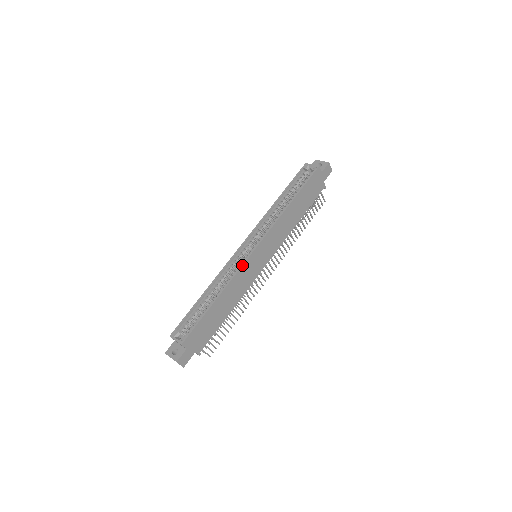
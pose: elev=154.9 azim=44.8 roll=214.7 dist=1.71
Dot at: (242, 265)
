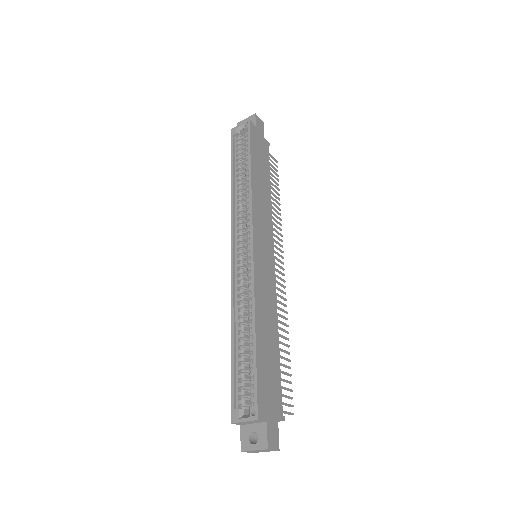
Dot at: (253, 270)
